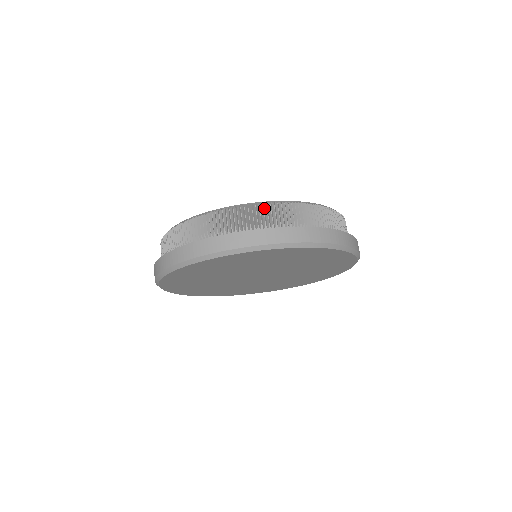
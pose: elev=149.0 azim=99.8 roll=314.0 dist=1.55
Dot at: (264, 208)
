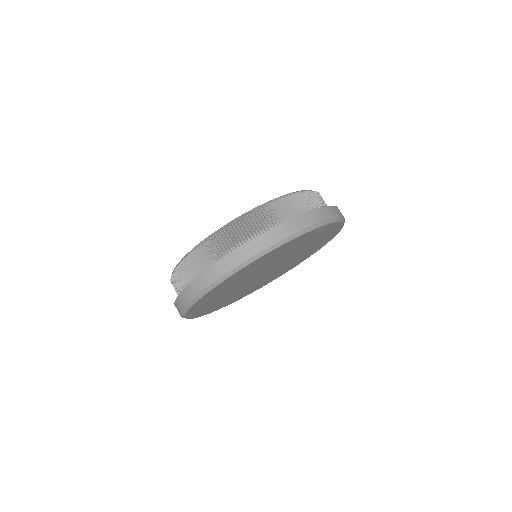
Dot at: (255, 215)
